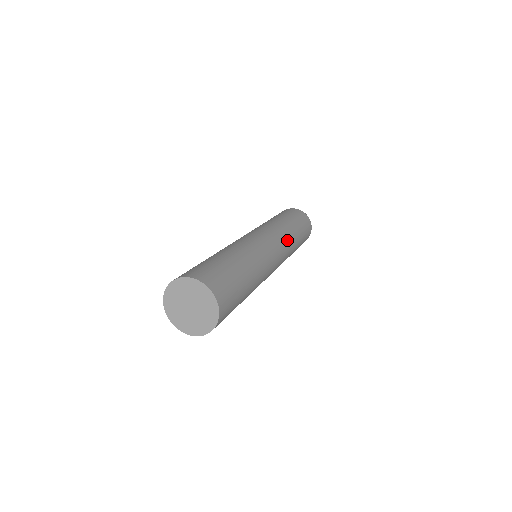
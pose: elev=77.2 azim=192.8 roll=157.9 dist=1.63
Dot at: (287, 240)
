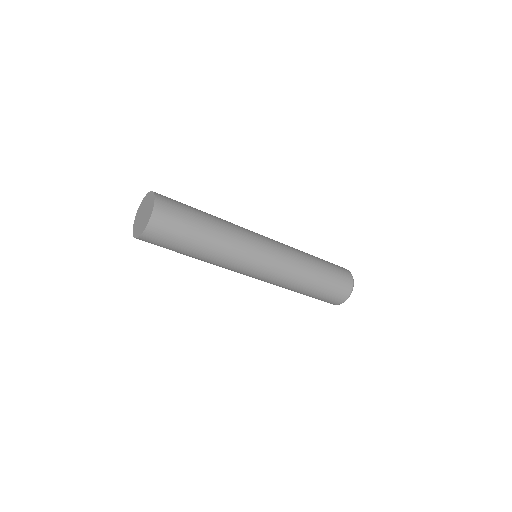
Dot at: (294, 260)
